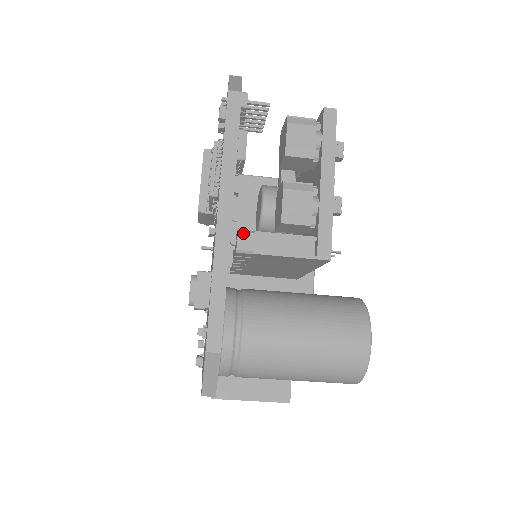
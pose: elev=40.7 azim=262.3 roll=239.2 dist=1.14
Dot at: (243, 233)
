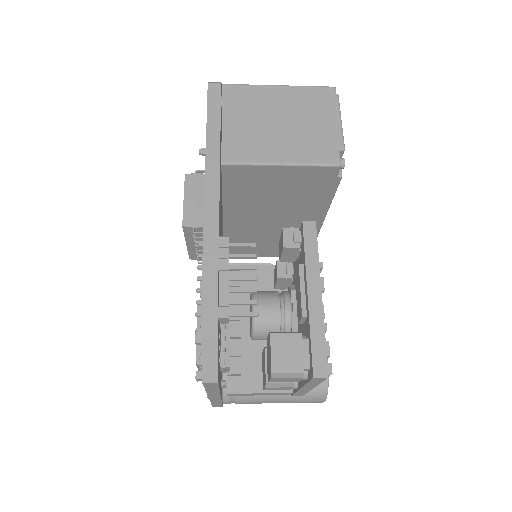
Dot at: (231, 394)
